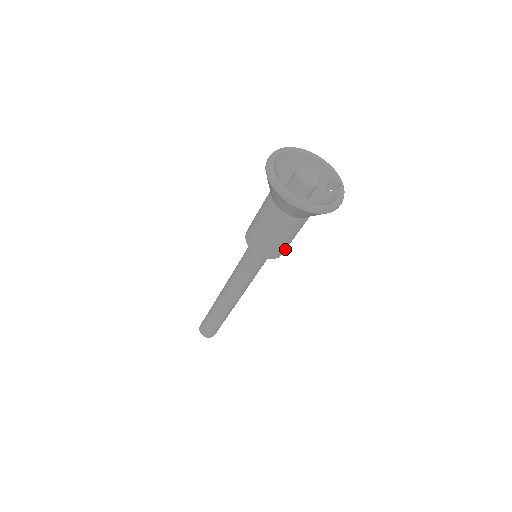
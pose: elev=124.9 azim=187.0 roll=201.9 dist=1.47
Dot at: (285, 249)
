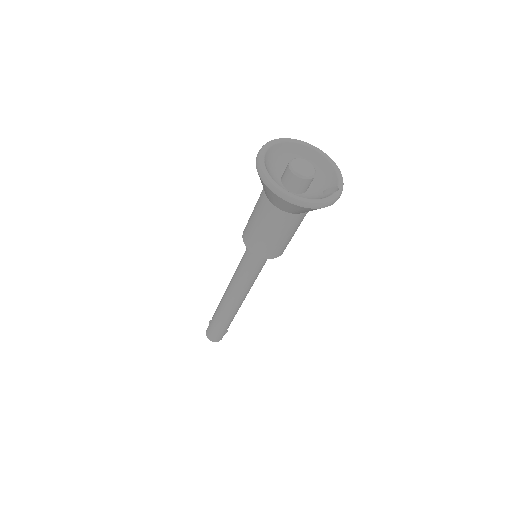
Dot at: (275, 251)
